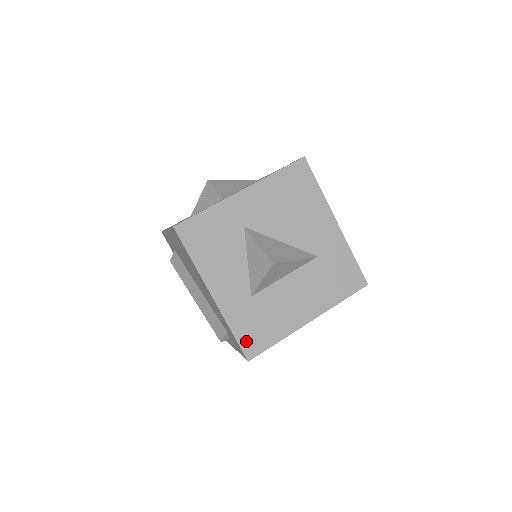
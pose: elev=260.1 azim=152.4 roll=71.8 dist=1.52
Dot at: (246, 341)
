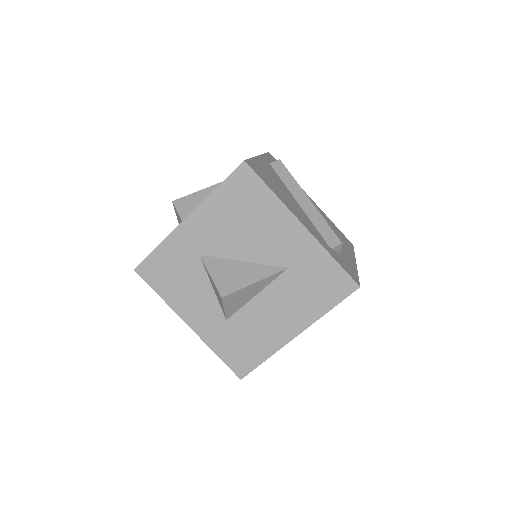
Dot at: (233, 362)
